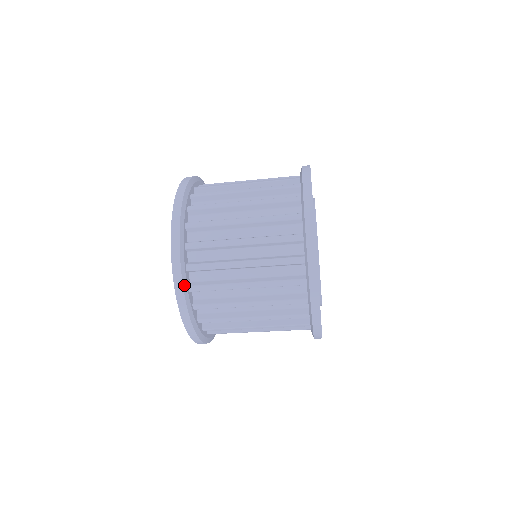
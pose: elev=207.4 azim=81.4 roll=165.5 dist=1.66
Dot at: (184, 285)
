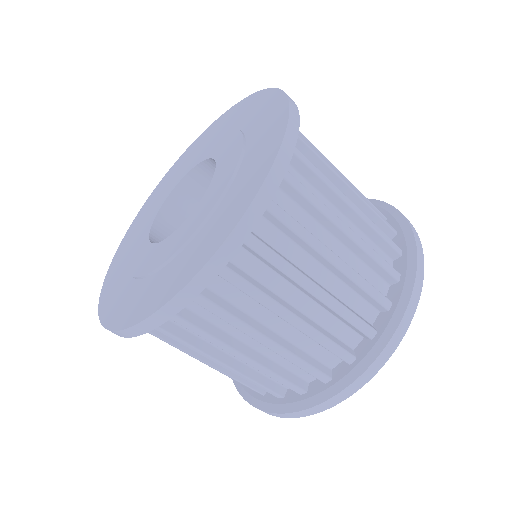
Dot at: (169, 318)
